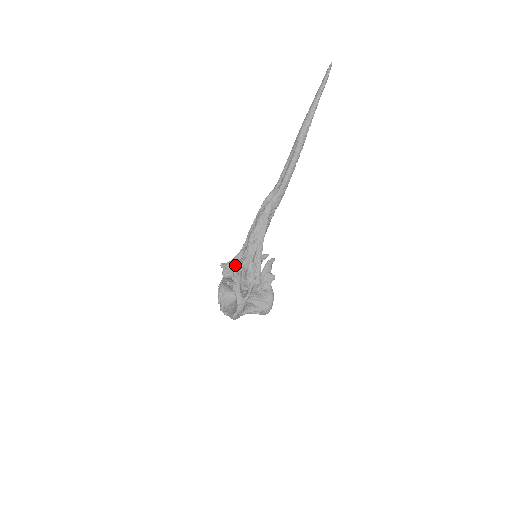
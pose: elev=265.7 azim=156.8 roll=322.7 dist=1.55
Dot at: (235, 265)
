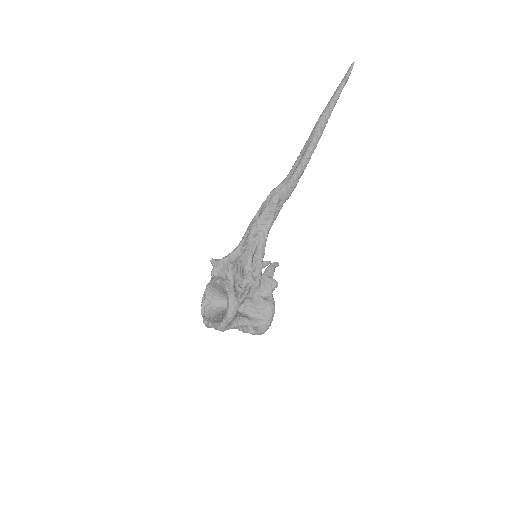
Dot at: occluded
